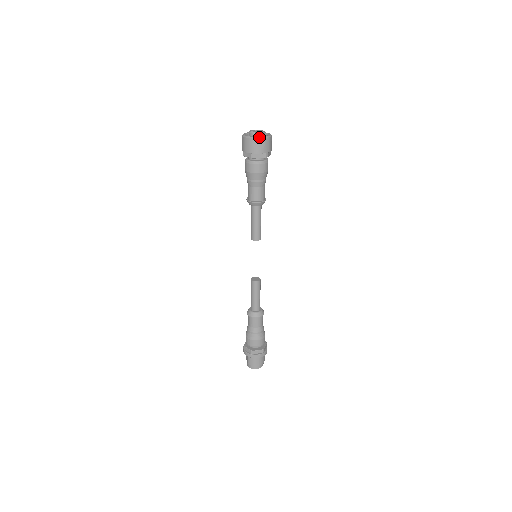
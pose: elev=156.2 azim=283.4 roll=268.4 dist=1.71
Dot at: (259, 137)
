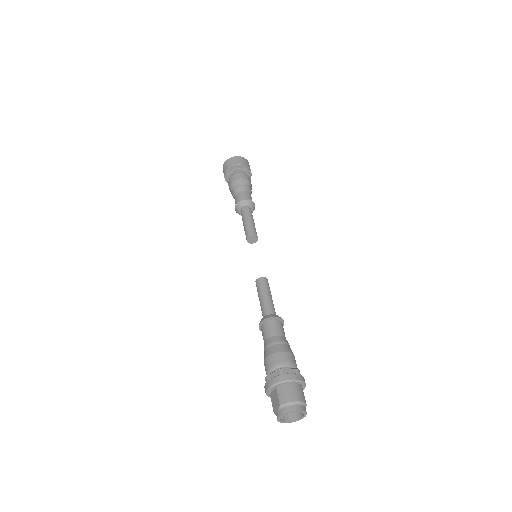
Dot at: (239, 156)
